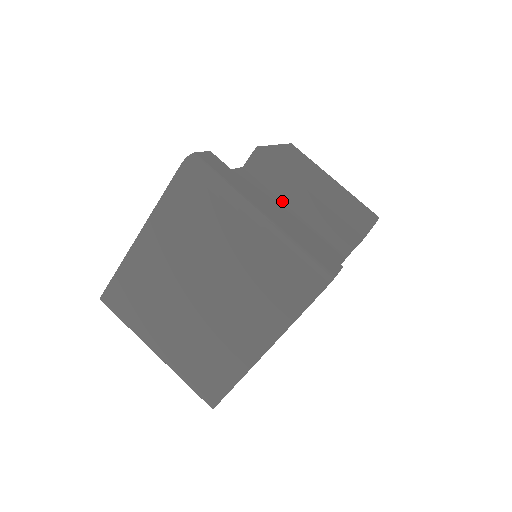
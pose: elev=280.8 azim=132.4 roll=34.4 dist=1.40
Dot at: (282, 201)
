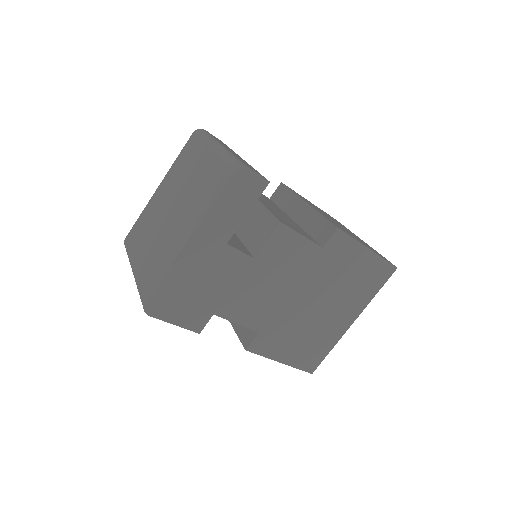
Dot at: (288, 215)
